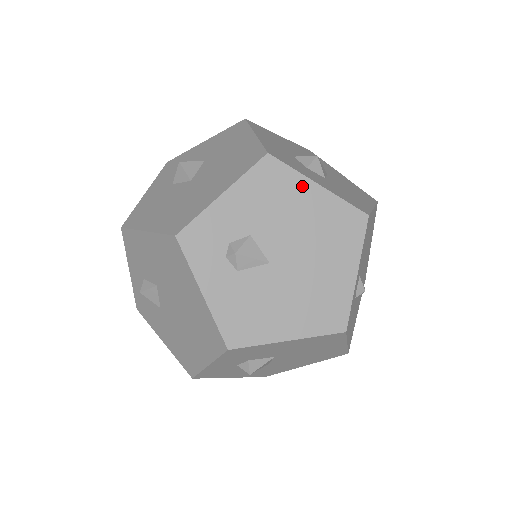
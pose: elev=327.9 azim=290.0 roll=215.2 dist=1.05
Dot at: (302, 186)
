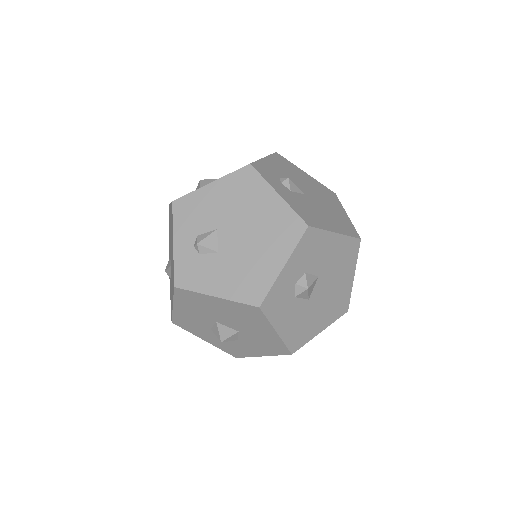
Dot at: (299, 170)
